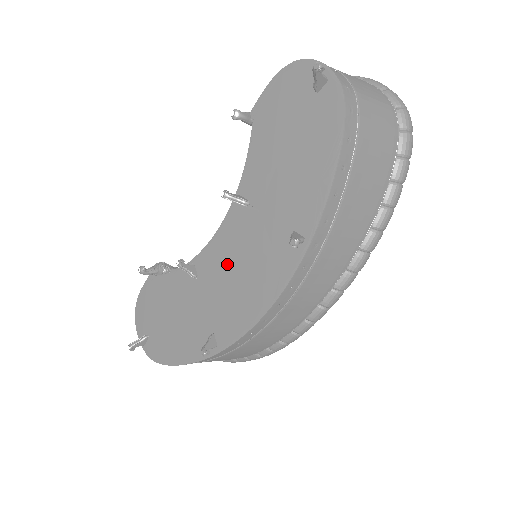
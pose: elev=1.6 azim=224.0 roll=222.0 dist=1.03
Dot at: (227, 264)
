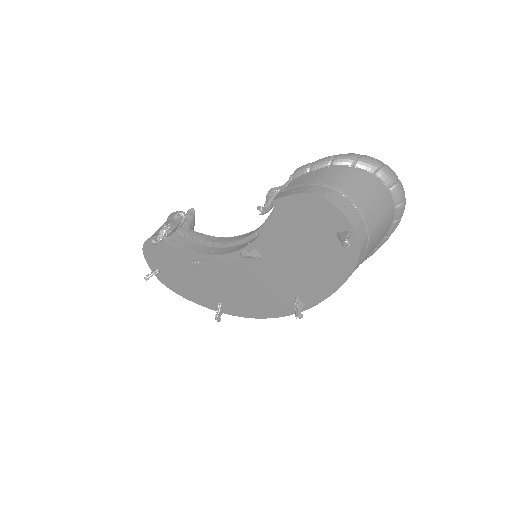
Dot at: (237, 278)
